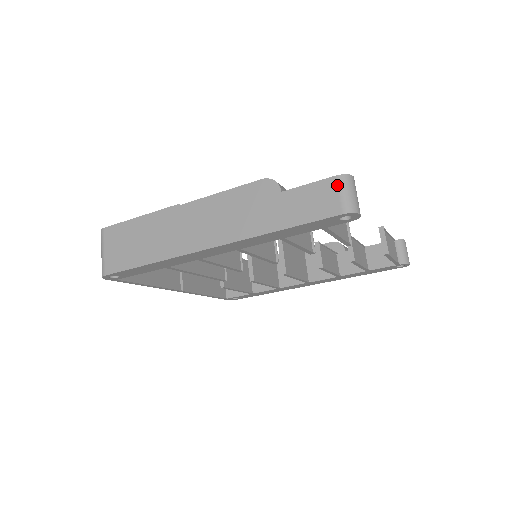
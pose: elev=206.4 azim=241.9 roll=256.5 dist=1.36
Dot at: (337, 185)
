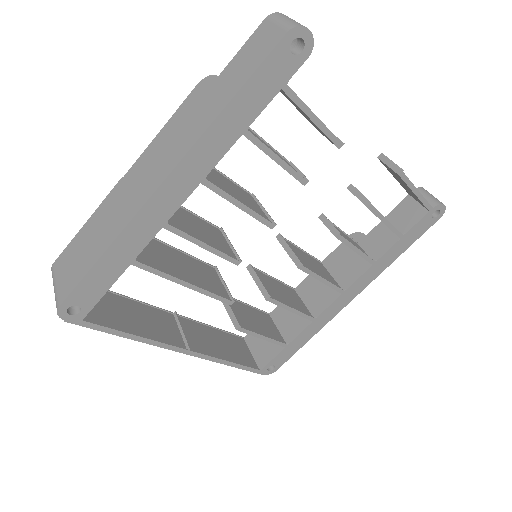
Dot at: (270, 22)
